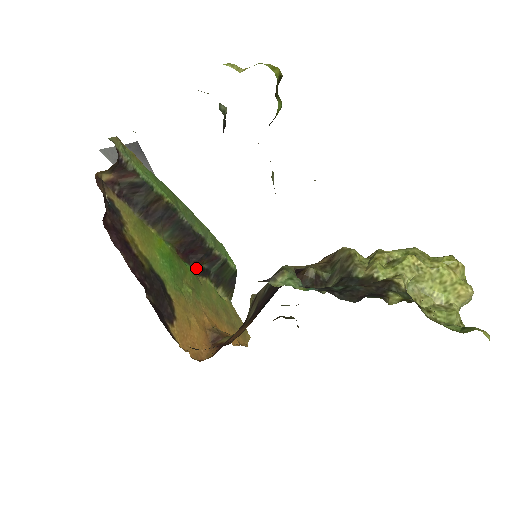
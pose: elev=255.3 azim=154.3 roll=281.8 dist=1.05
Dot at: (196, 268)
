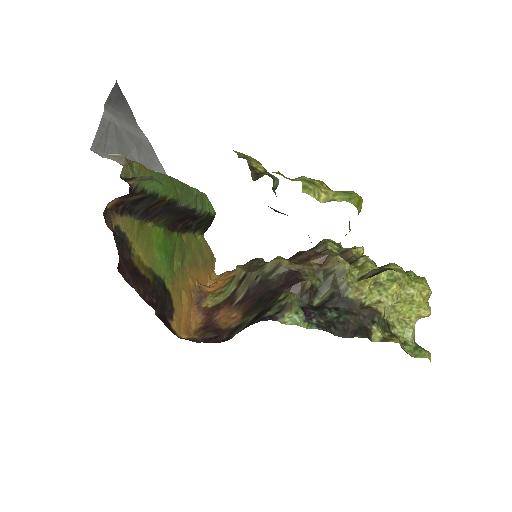
Dot at: (181, 230)
